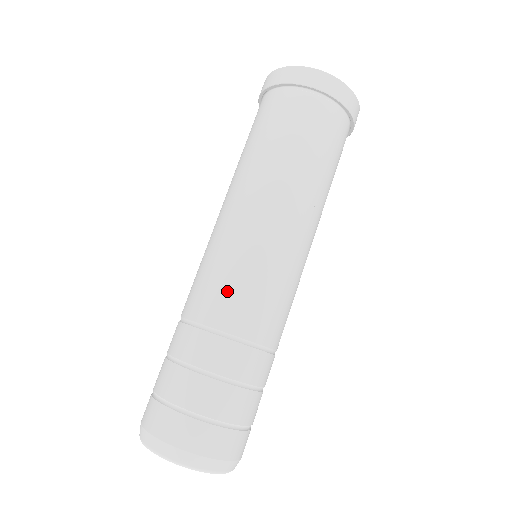
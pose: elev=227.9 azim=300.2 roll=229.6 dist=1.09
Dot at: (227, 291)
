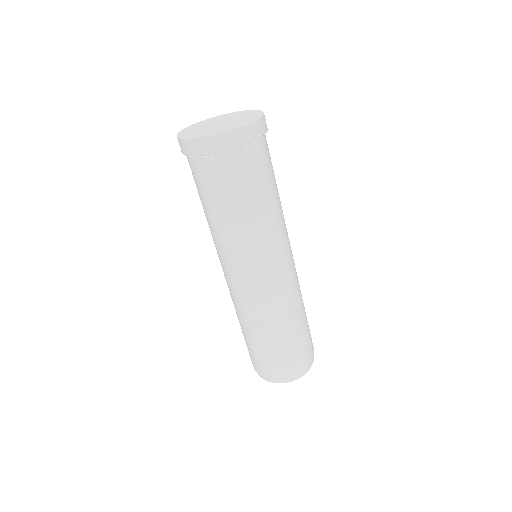
Dot at: (240, 303)
